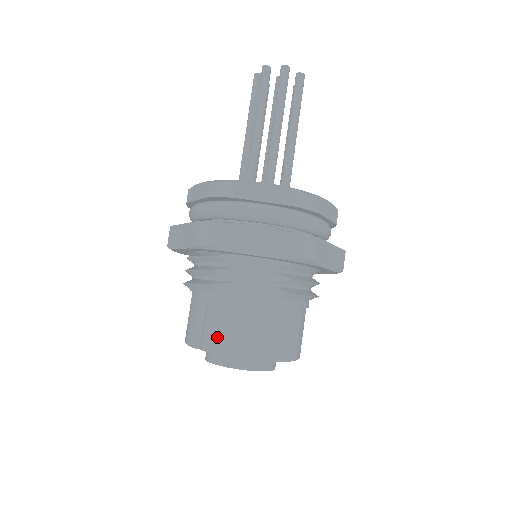
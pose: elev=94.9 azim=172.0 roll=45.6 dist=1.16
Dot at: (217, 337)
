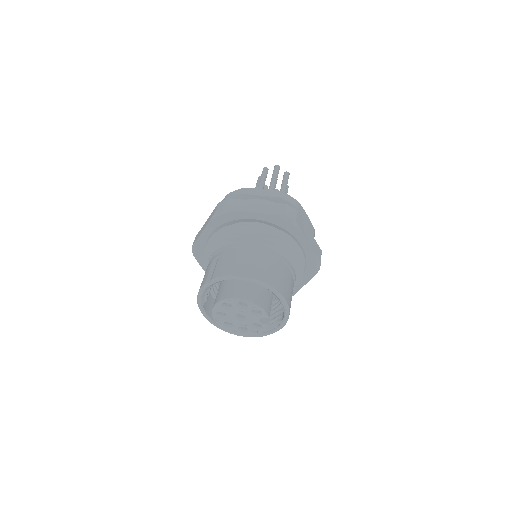
Dot at: (224, 268)
